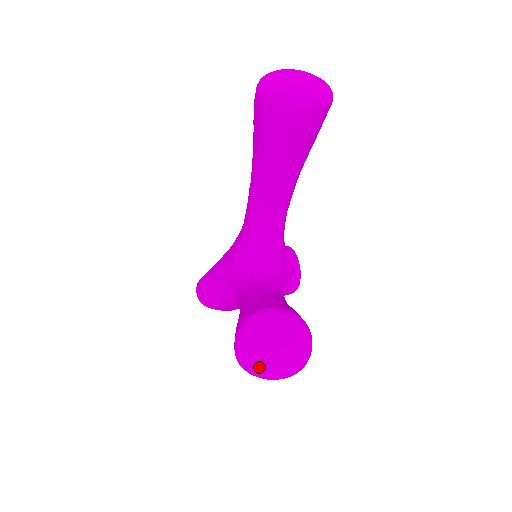
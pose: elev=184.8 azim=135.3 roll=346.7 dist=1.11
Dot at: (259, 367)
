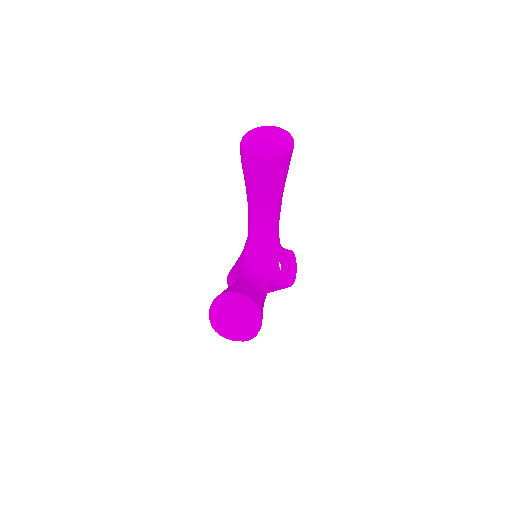
Dot at: (223, 330)
